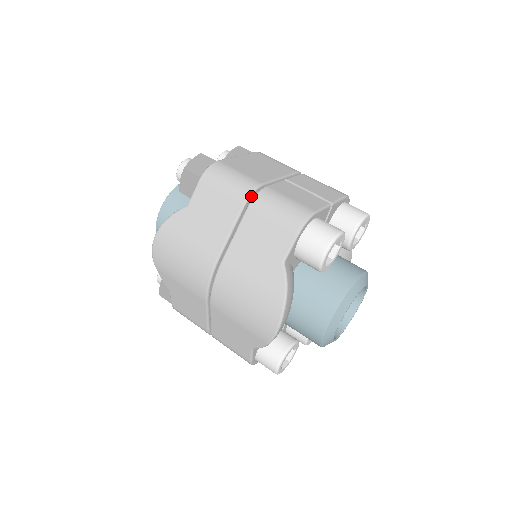
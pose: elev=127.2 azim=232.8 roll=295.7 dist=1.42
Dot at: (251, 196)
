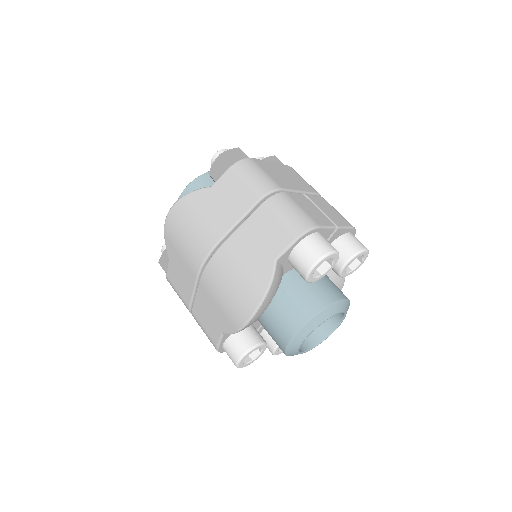
Dot at: (268, 195)
